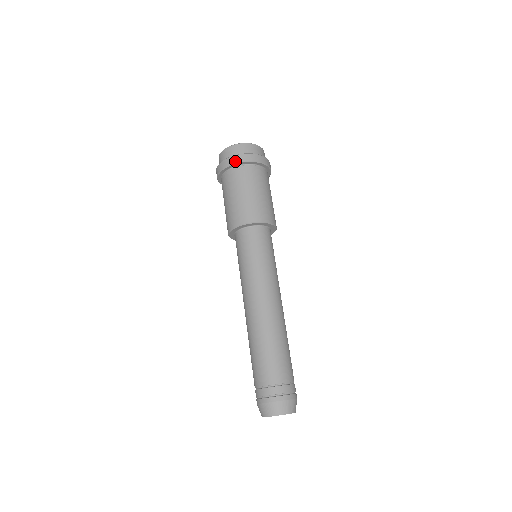
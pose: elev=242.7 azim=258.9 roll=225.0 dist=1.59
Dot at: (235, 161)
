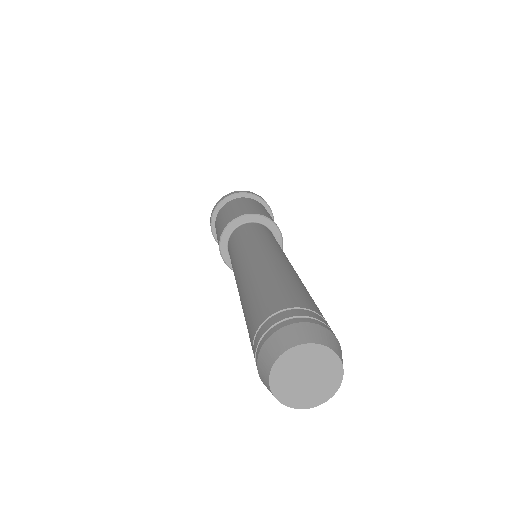
Dot at: (233, 193)
